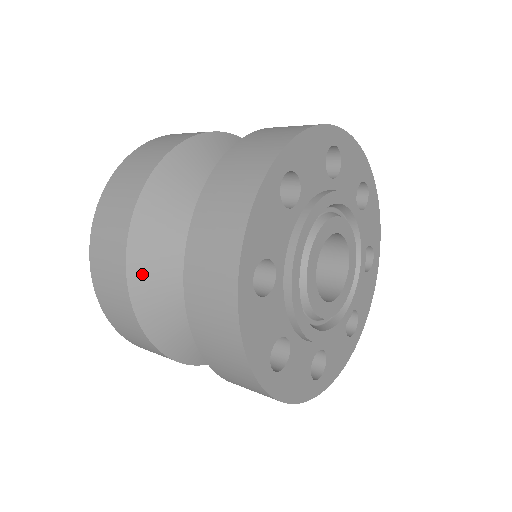
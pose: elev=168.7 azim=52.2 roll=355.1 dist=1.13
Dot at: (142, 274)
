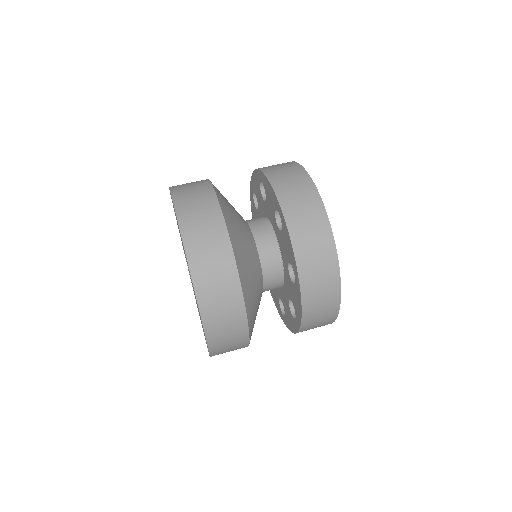
Dot at: occluded
